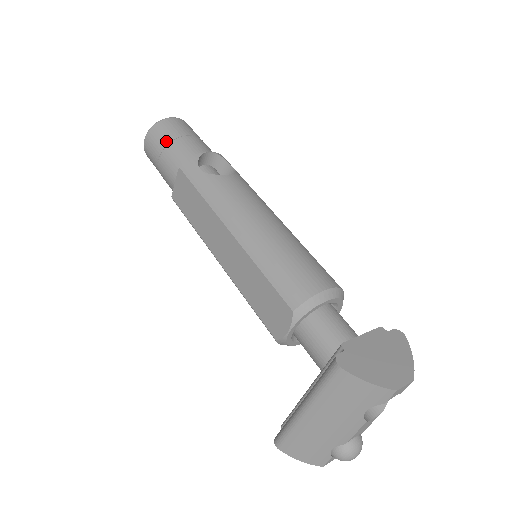
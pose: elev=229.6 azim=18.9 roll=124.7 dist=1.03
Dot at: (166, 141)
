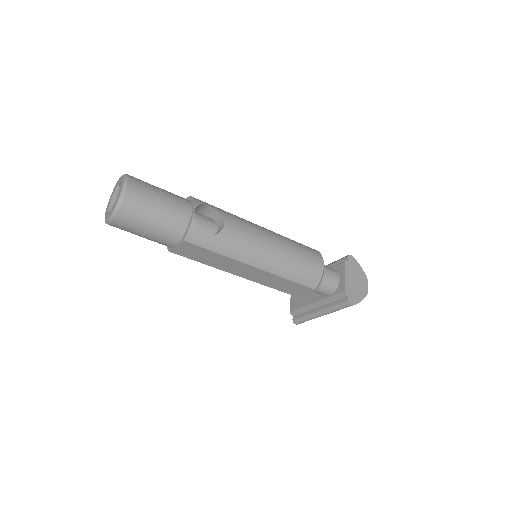
Dot at: (147, 220)
